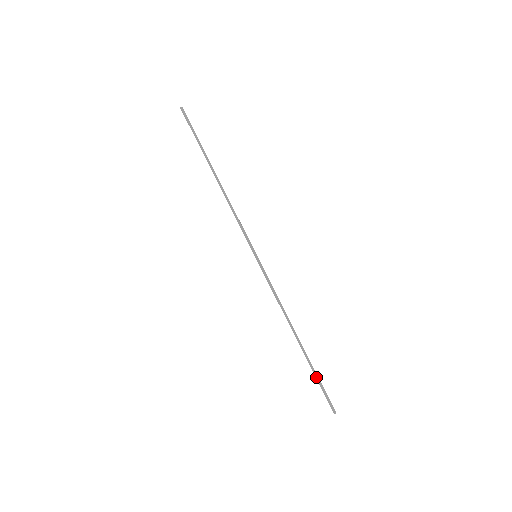
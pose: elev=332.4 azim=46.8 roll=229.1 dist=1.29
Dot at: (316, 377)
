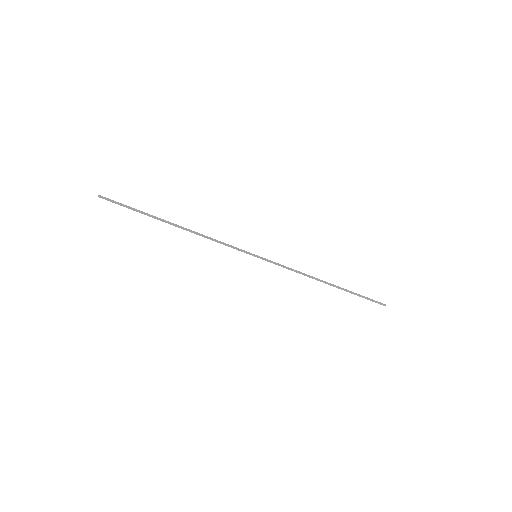
Dot at: (358, 295)
